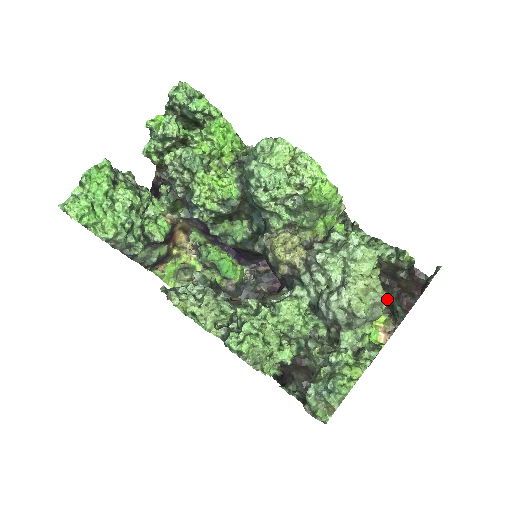
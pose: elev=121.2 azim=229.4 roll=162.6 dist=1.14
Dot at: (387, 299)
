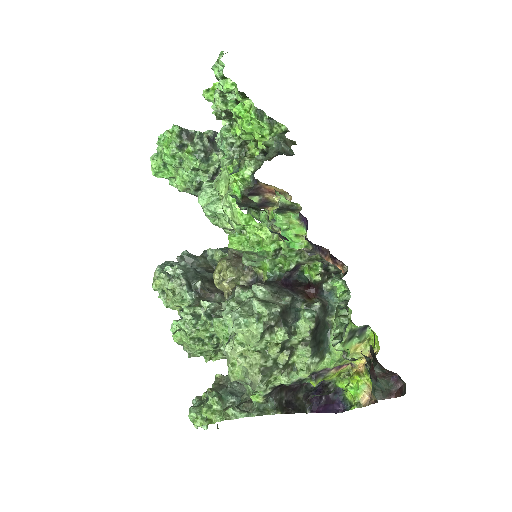
Dot at: (256, 382)
